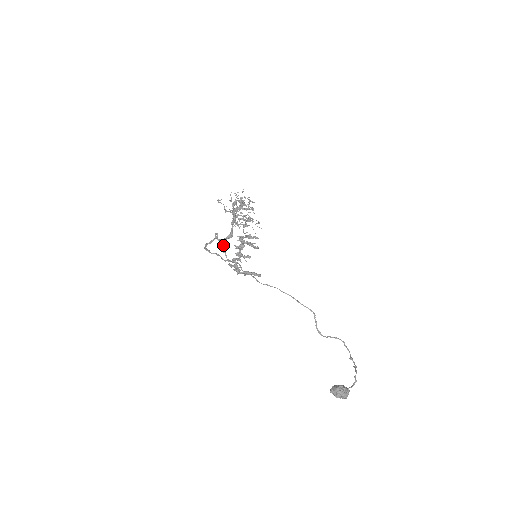
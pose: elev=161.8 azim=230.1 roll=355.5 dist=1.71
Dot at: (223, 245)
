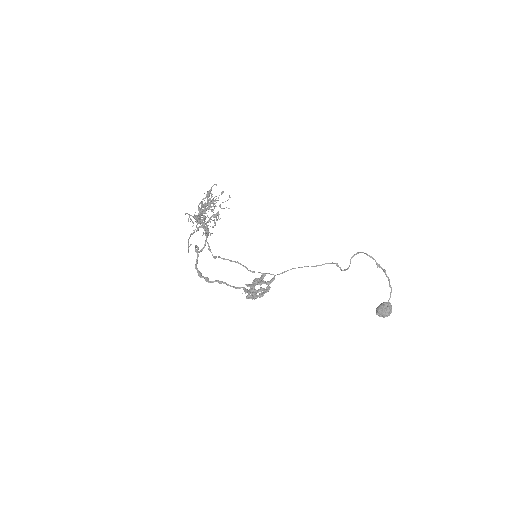
Dot at: occluded
